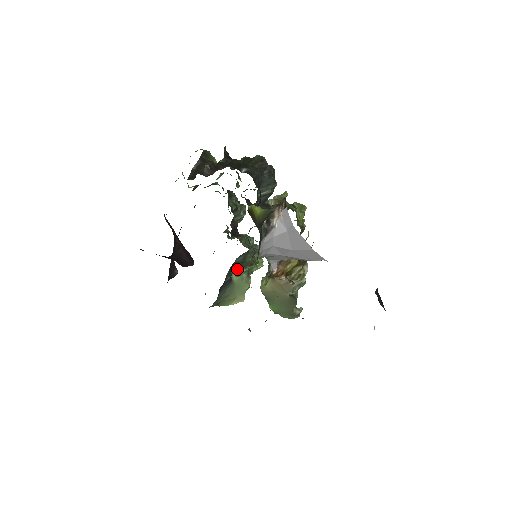
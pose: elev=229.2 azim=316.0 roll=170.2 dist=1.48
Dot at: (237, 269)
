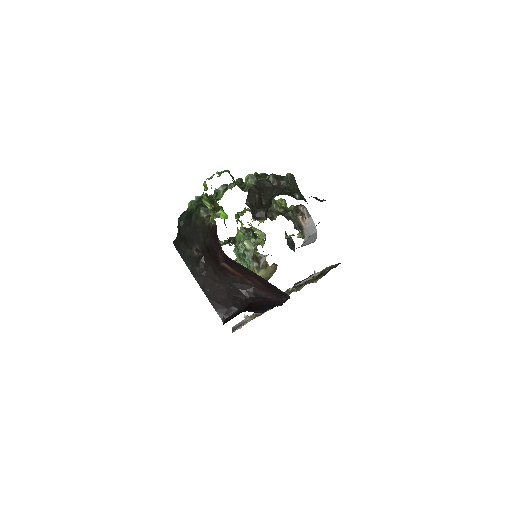
Dot at: occluded
